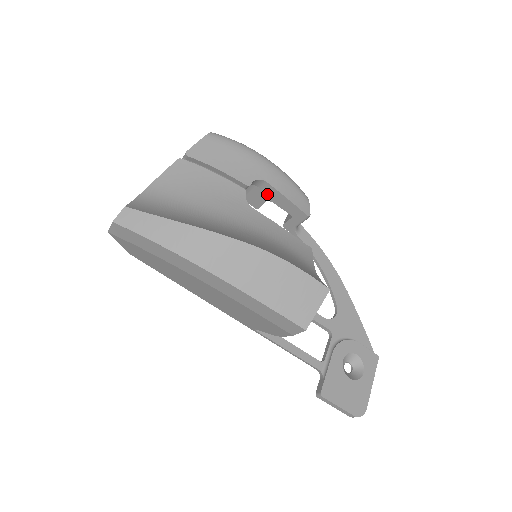
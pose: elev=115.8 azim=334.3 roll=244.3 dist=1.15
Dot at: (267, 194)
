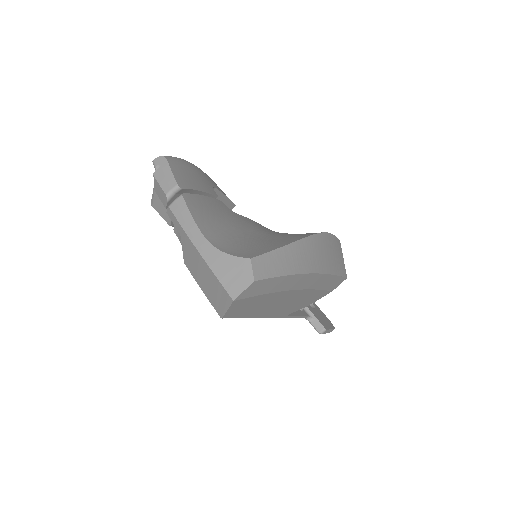
Dot at: occluded
